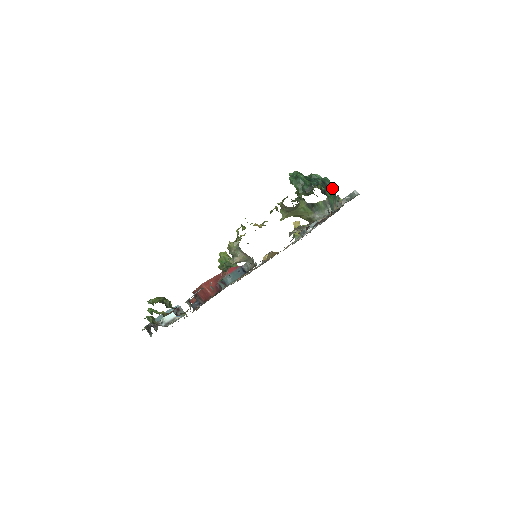
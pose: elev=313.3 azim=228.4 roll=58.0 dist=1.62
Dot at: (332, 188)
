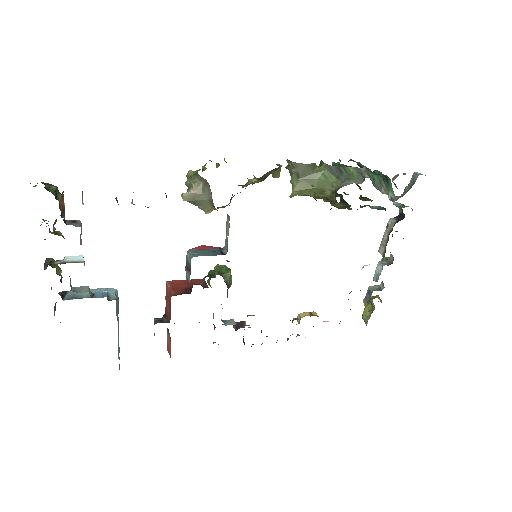
Dot at: (383, 175)
